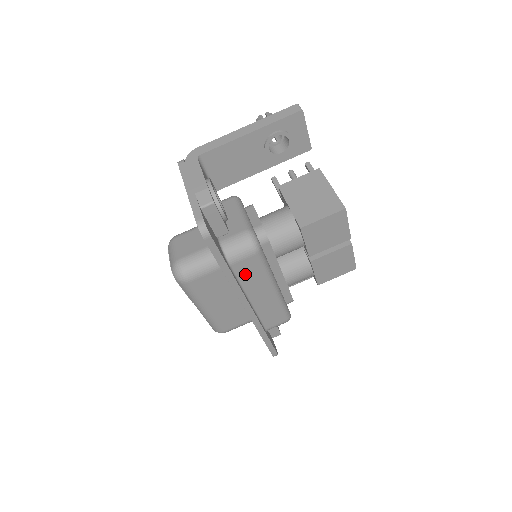
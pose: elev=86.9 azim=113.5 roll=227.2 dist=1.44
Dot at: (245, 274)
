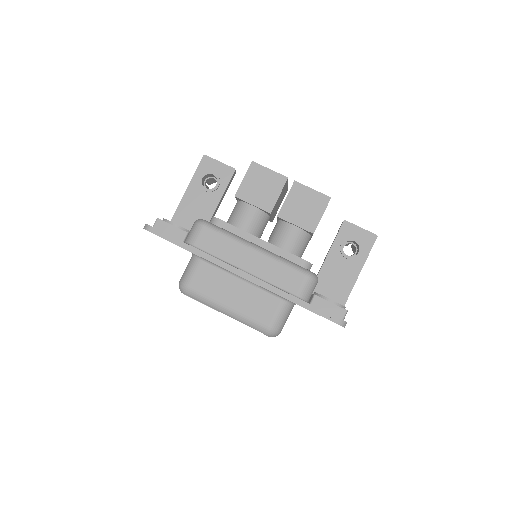
Dot at: (214, 248)
